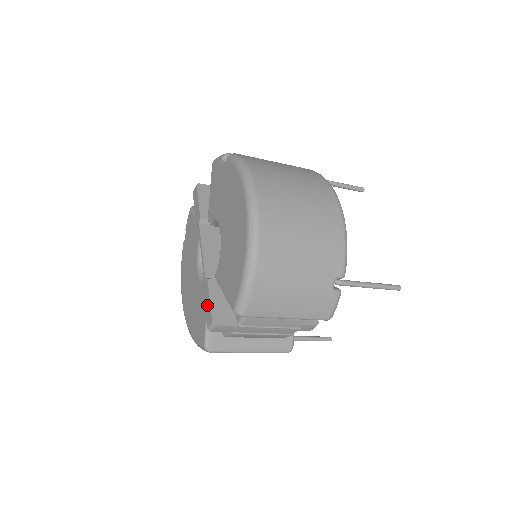
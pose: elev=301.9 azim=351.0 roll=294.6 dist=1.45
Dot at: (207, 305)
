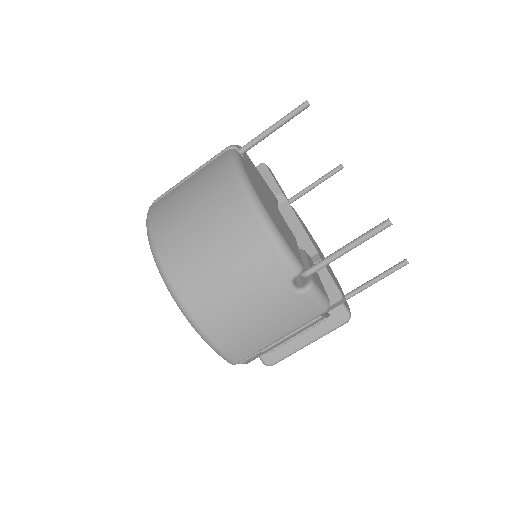
Dot at: occluded
